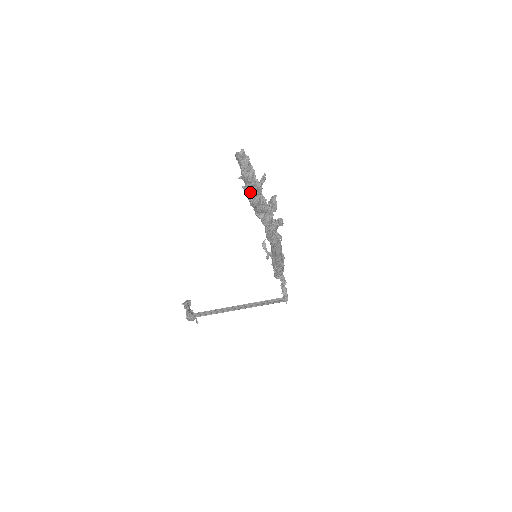
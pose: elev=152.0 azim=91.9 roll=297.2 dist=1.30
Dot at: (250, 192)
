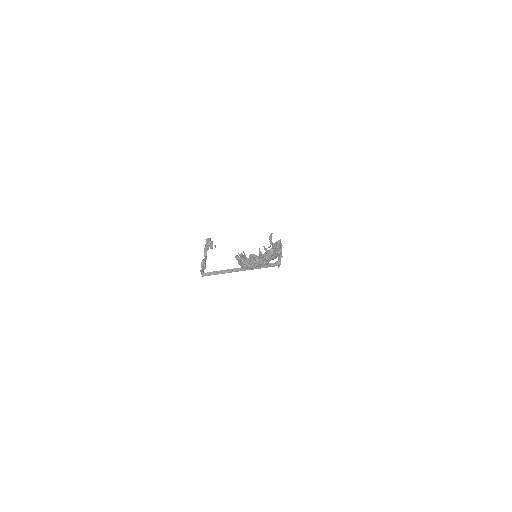
Dot at: occluded
